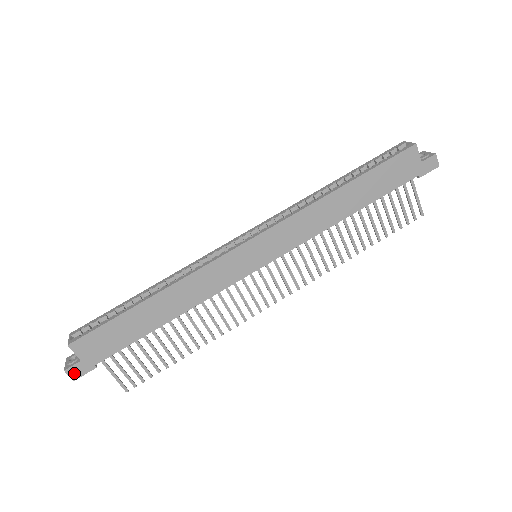
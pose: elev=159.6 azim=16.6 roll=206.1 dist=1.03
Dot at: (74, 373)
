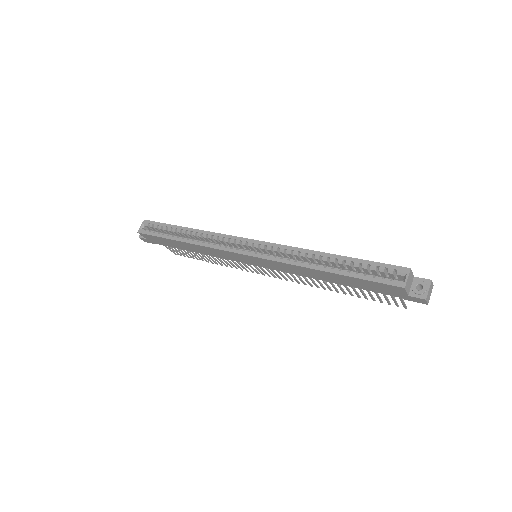
Dot at: (144, 240)
